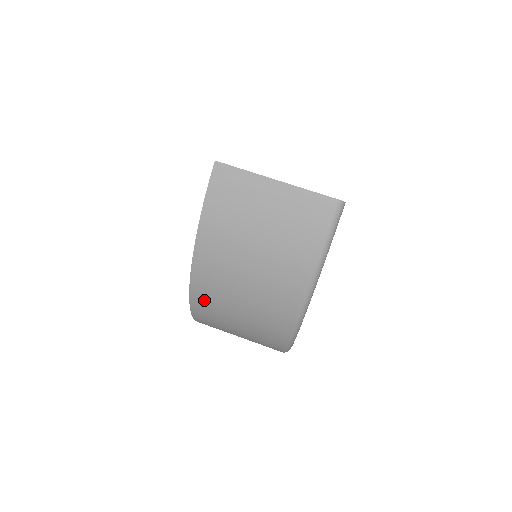
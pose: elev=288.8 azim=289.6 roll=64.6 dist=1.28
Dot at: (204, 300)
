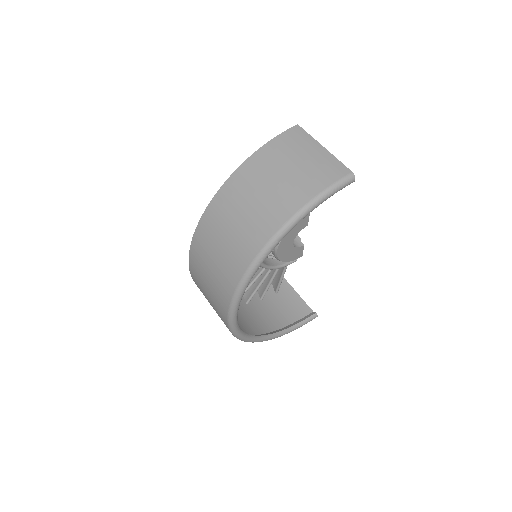
Dot at: (223, 201)
